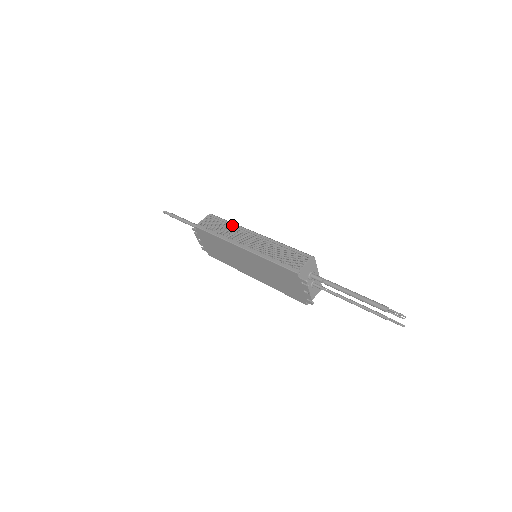
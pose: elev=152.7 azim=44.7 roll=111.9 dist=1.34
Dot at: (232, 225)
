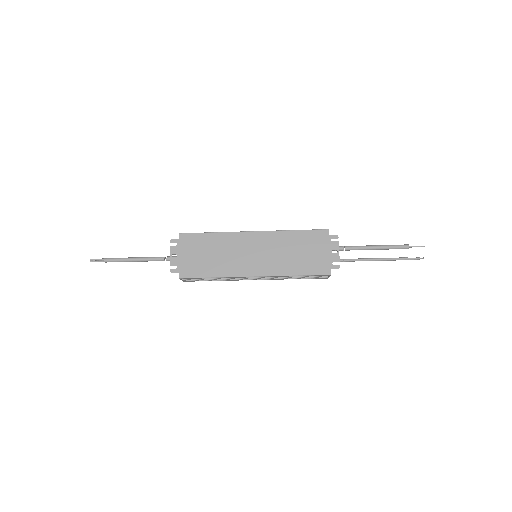
Dot at: occluded
